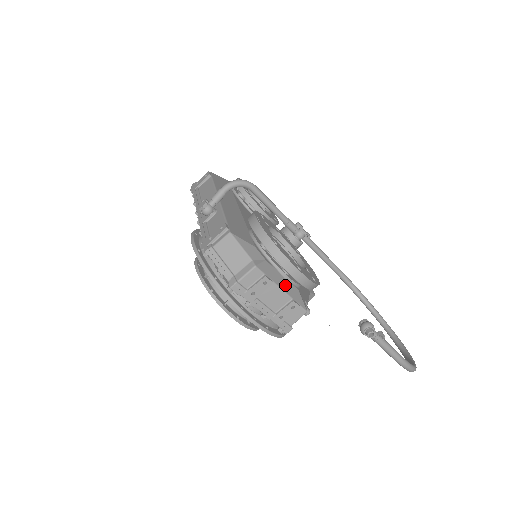
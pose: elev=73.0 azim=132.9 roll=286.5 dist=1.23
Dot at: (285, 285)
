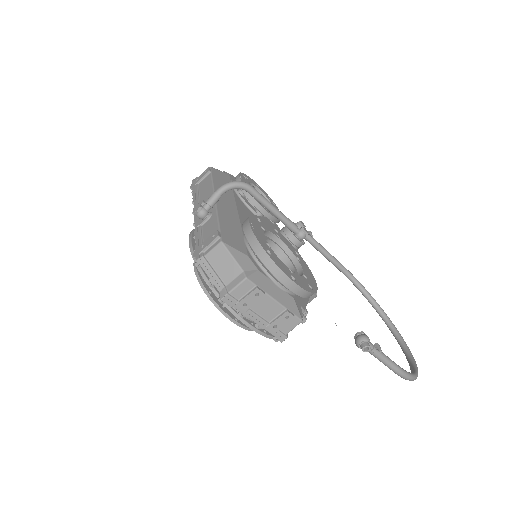
Dot at: (279, 295)
